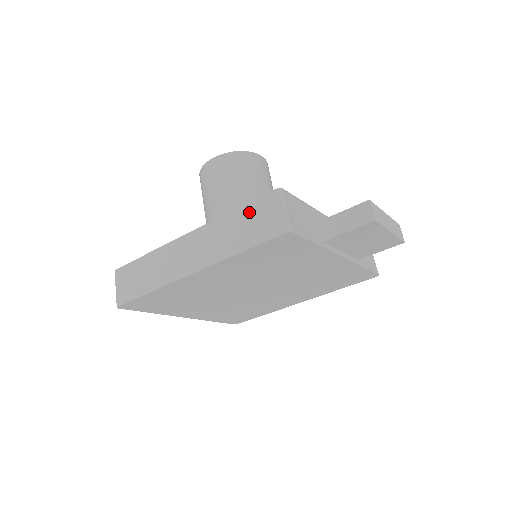
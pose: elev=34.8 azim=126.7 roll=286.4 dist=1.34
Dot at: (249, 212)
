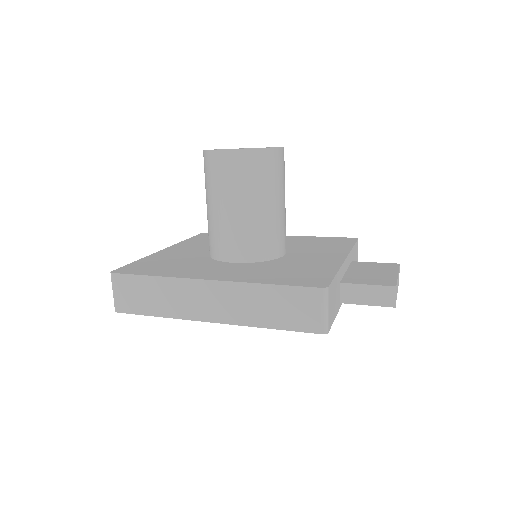
Dot at: (288, 296)
